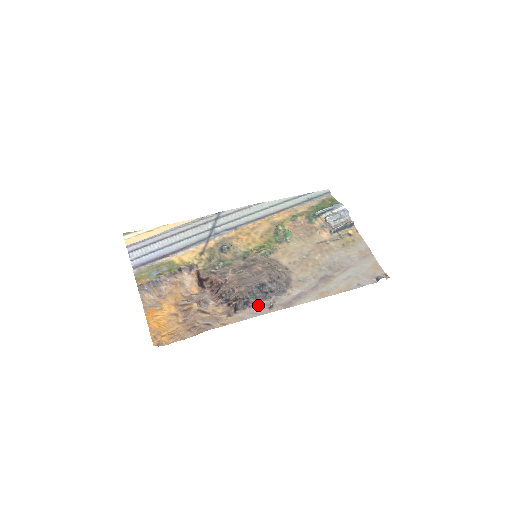
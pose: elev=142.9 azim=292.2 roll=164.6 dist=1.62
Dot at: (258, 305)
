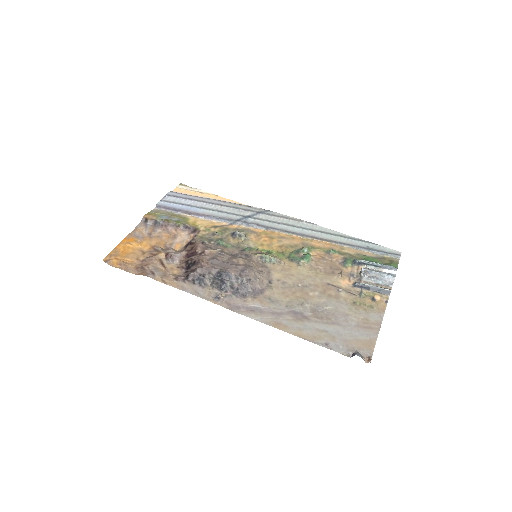
Dot at: (209, 289)
